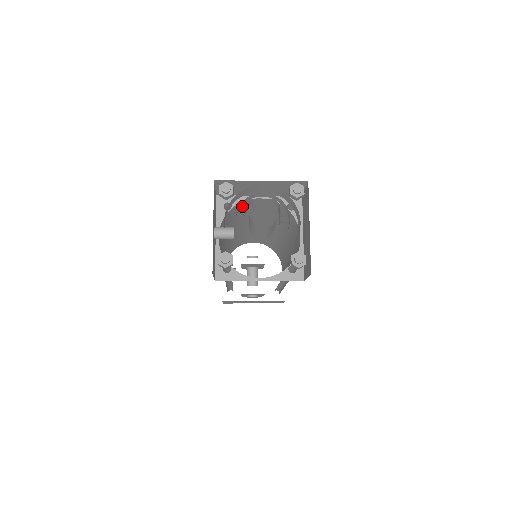
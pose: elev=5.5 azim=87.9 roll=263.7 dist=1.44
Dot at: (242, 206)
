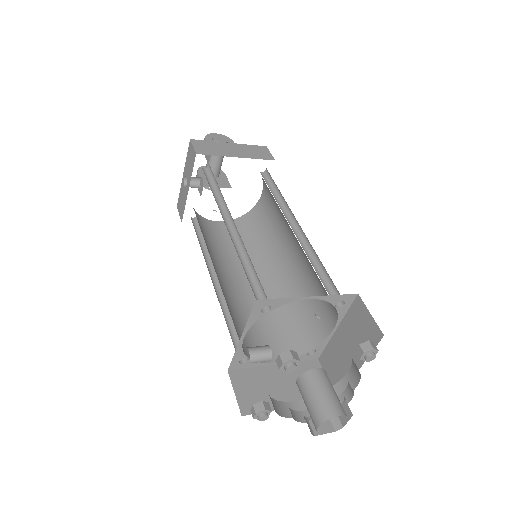
Dot at: occluded
